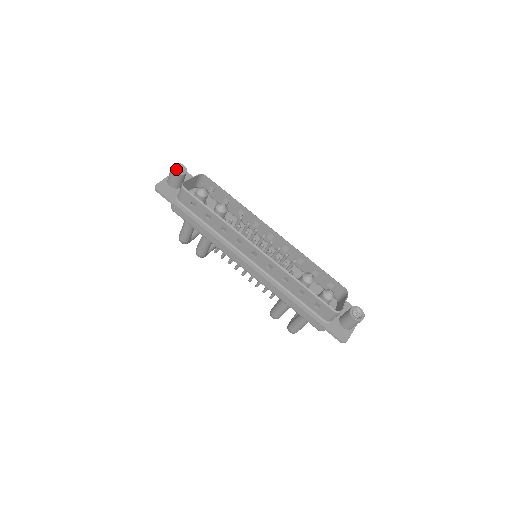
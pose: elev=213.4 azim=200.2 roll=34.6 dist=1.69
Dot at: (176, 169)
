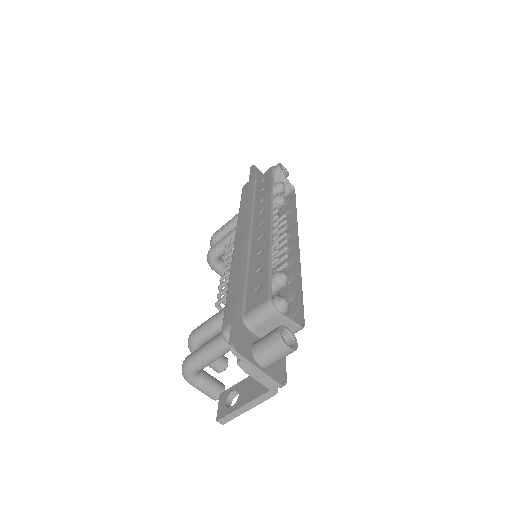
Dot at: occluded
